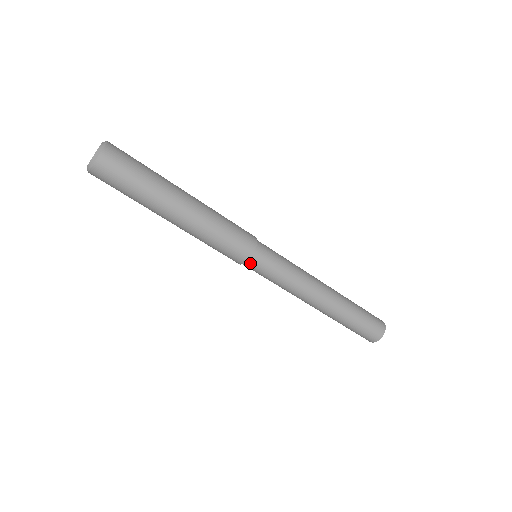
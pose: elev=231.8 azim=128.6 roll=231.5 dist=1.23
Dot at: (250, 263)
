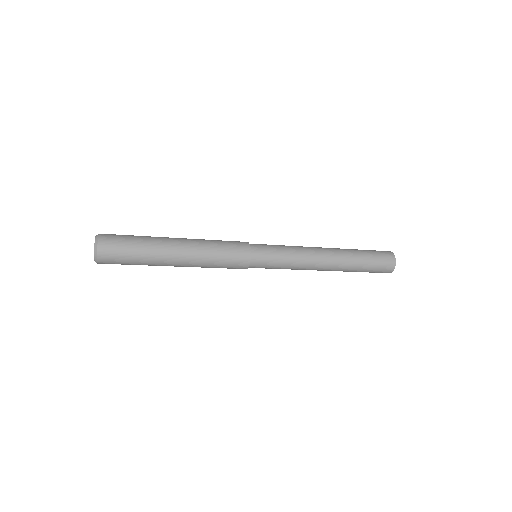
Dot at: occluded
